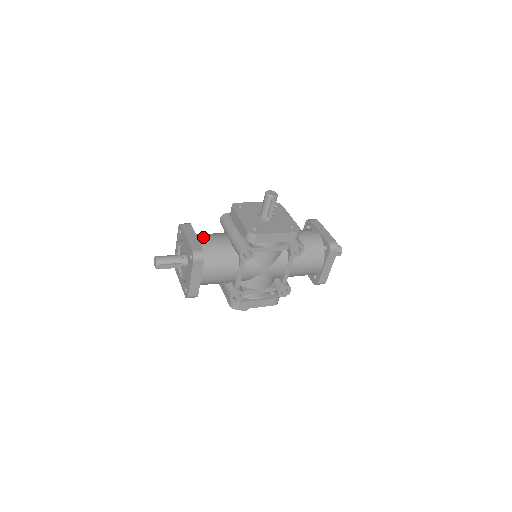
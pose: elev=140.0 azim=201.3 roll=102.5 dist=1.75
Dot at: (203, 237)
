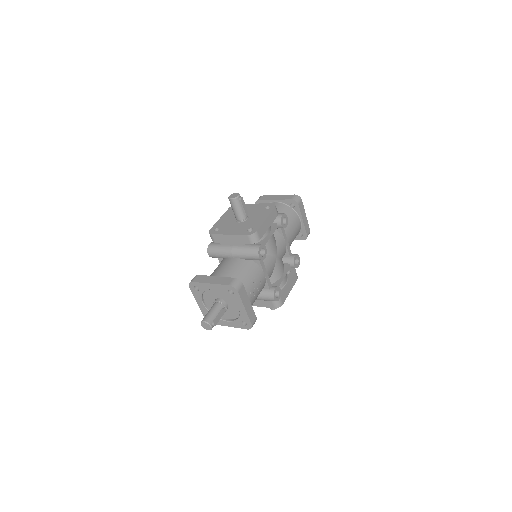
Dot at: (218, 274)
